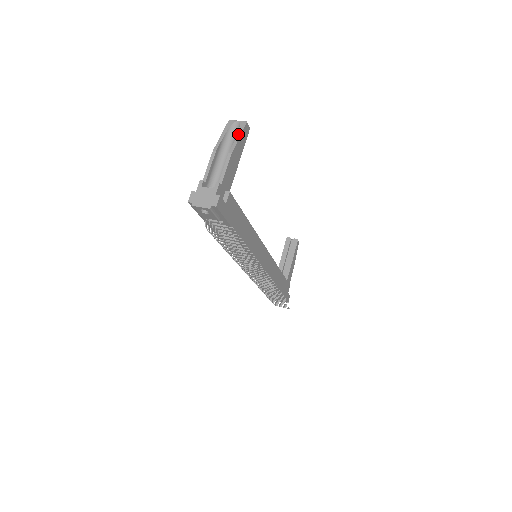
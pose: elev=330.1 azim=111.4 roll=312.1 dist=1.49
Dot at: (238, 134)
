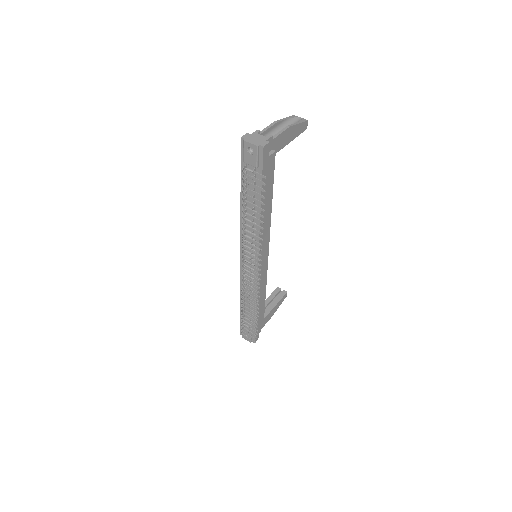
Dot at: (299, 122)
